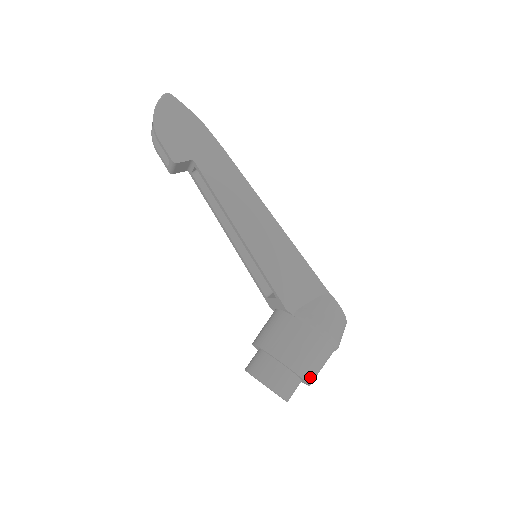
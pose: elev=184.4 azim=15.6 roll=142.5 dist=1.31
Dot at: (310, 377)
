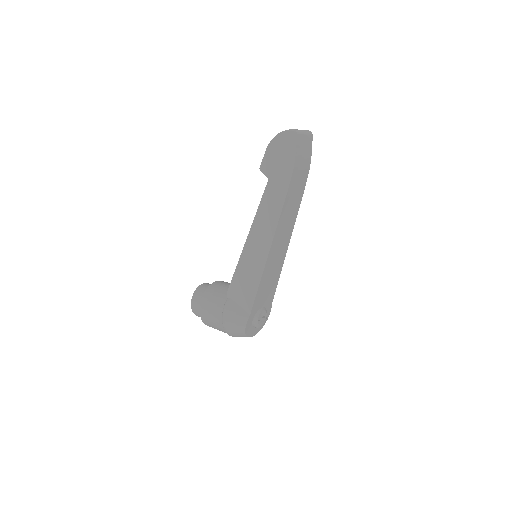
Dot at: (206, 323)
